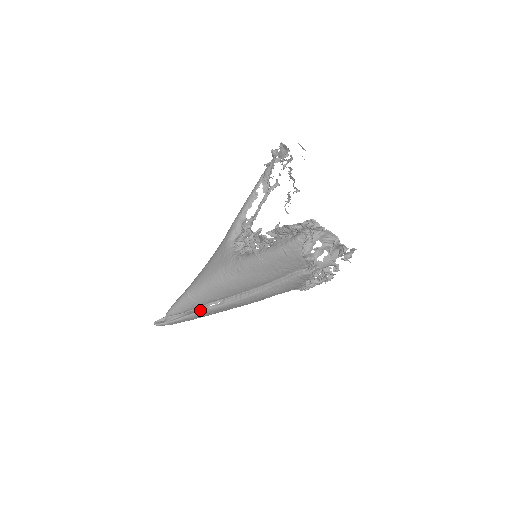
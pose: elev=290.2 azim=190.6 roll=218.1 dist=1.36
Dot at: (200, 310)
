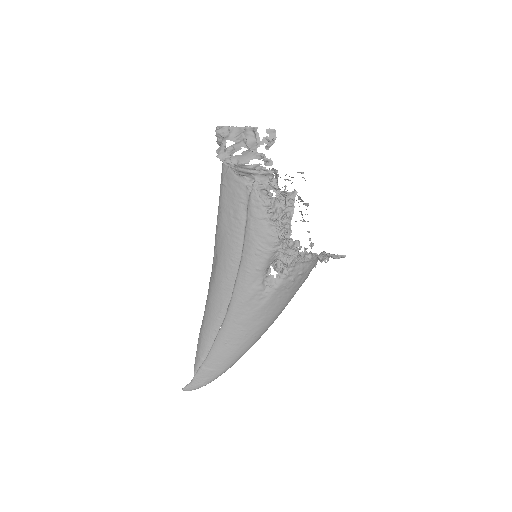
Dot at: (214, 341)
